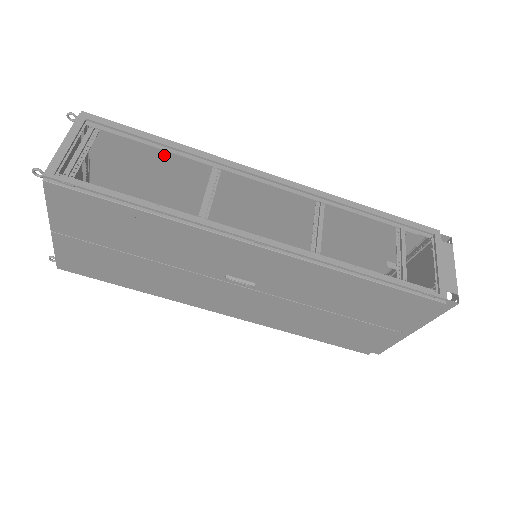
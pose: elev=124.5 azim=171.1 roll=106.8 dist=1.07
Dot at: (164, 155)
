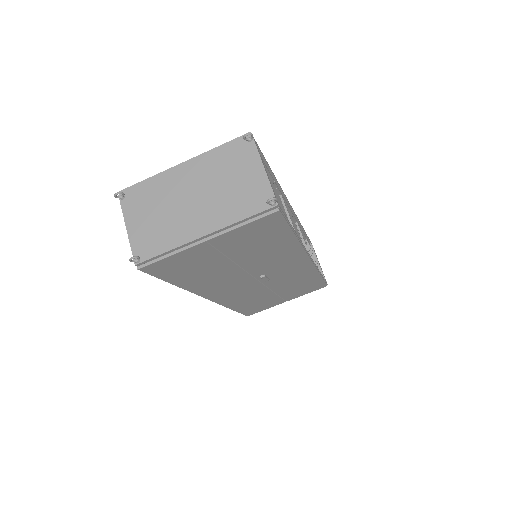
Dot at: occluded
